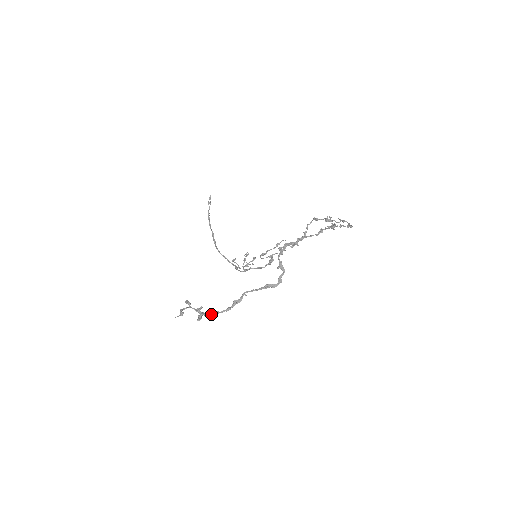
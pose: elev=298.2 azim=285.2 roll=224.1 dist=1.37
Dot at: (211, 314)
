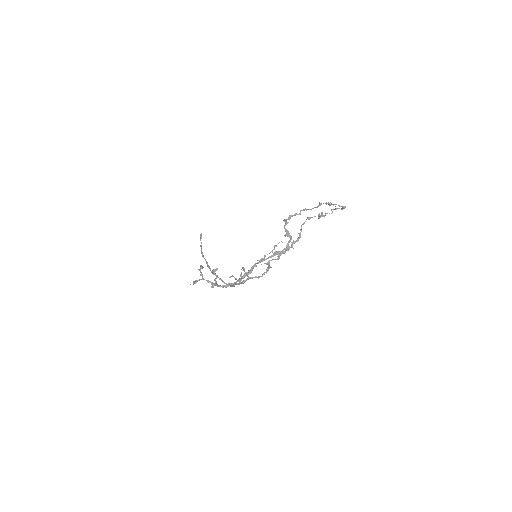
Dot at: (223, 285)
